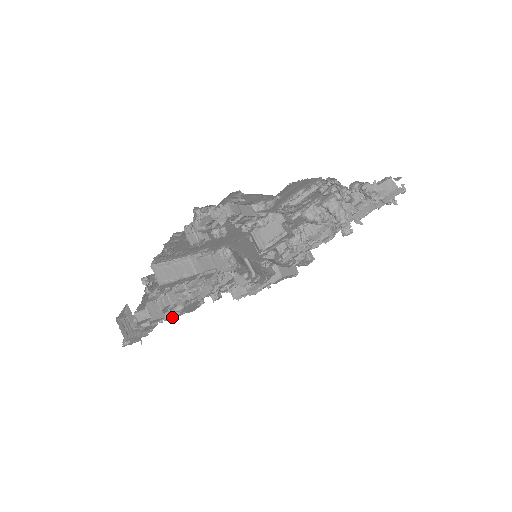
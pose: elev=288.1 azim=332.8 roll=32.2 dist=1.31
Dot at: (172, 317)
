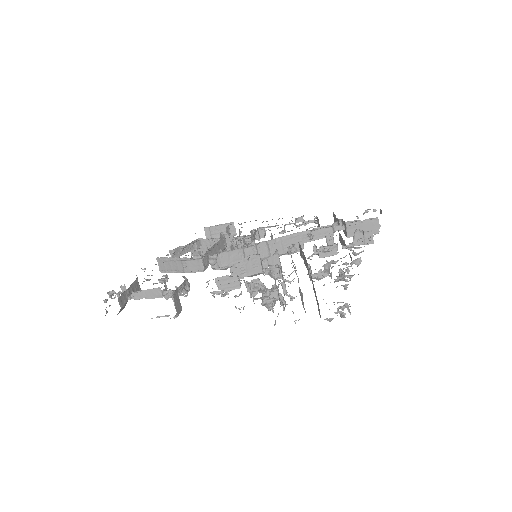
Dot at: occluded
